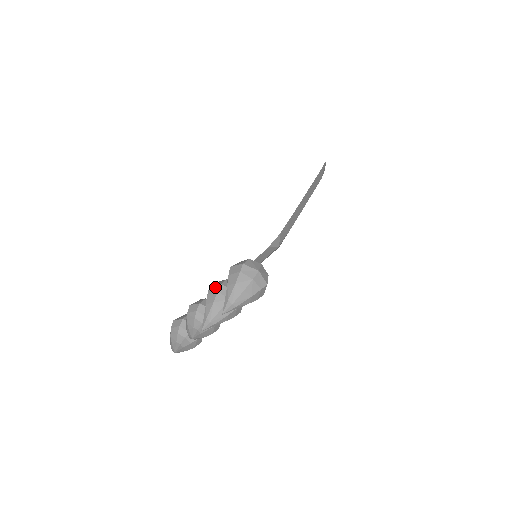
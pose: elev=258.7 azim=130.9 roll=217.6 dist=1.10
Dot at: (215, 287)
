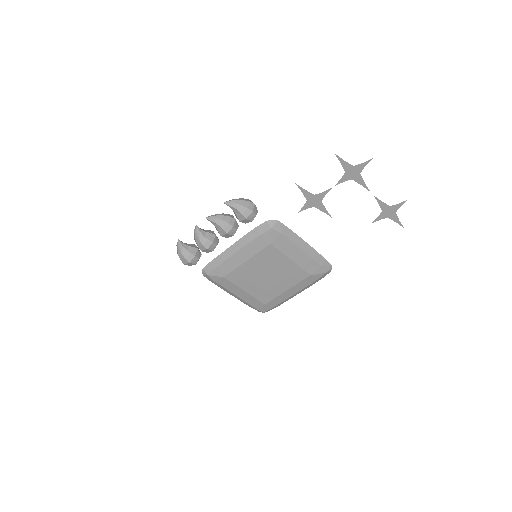
Dot at: occluded
